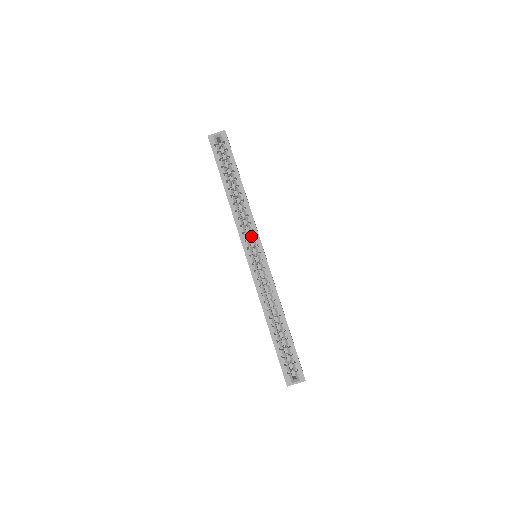
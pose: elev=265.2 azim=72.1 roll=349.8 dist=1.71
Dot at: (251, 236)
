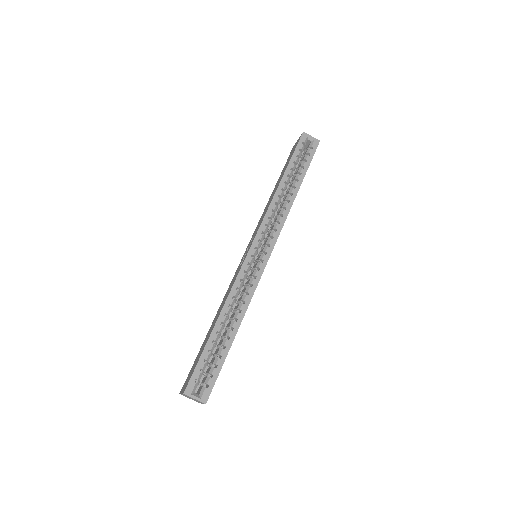
Dot at: (270, 234)
